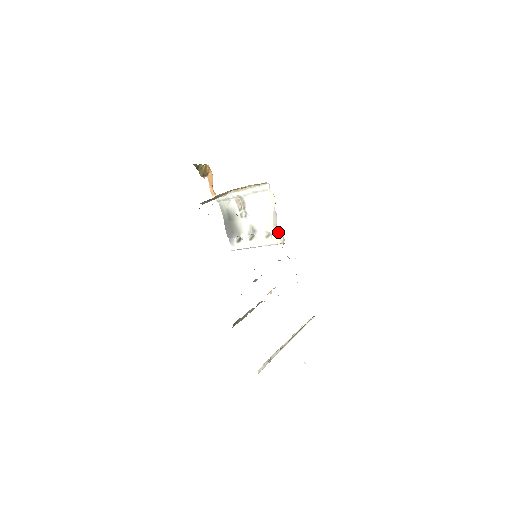
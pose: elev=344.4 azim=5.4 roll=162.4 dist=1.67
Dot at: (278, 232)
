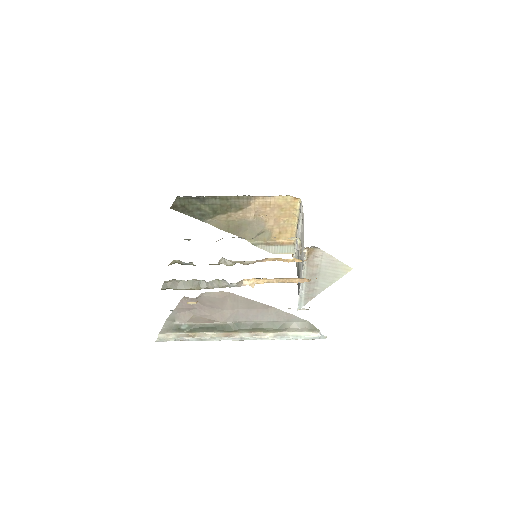
Dot at: (300, 240)
